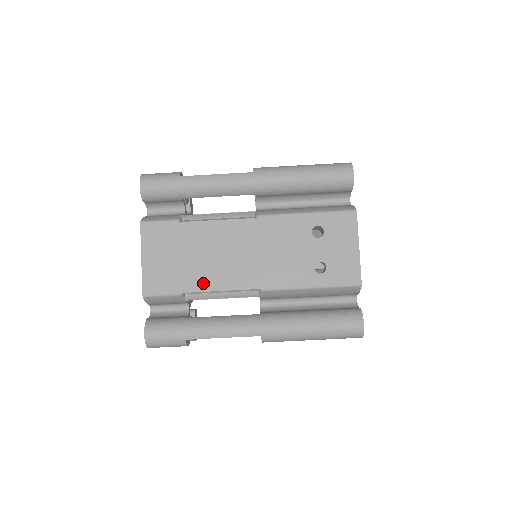
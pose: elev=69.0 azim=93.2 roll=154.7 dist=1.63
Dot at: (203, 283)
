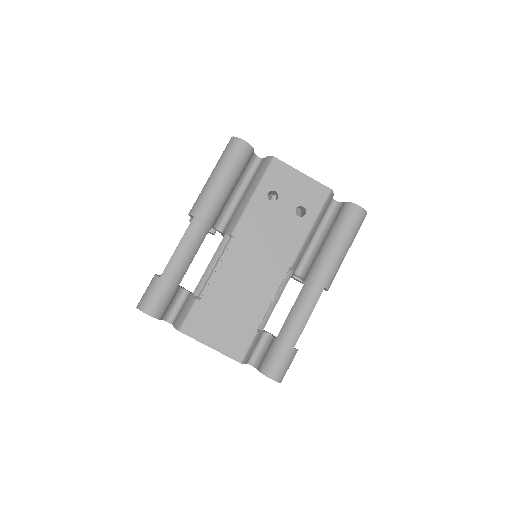
Dot at: (259, 309)
